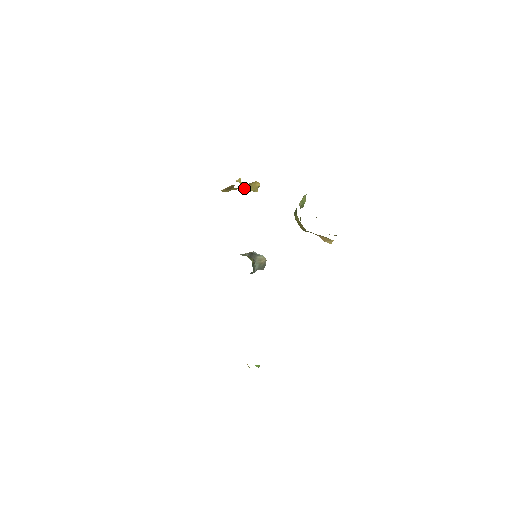
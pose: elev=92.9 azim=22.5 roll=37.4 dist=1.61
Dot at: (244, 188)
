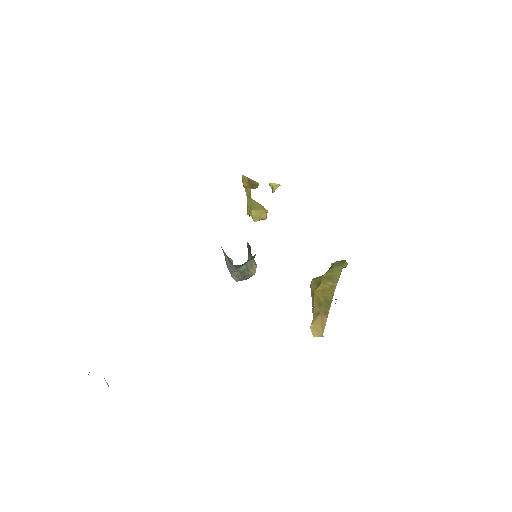
Dot at: (252, 204)
